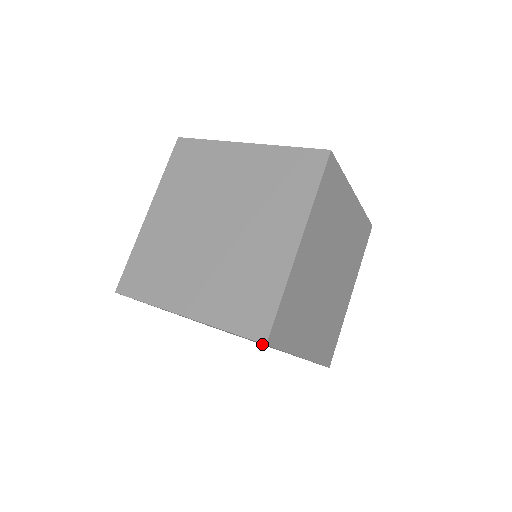
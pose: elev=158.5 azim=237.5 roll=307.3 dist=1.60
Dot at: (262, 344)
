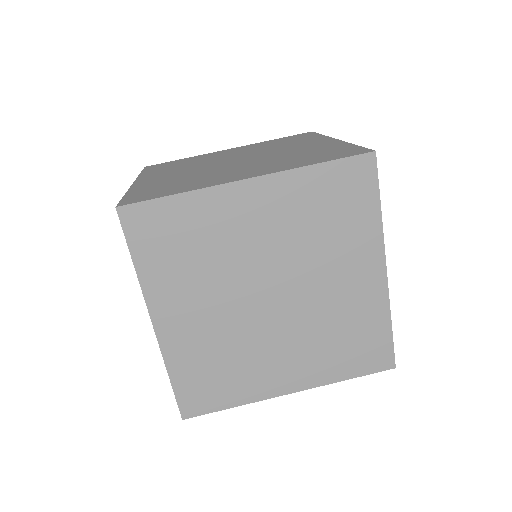
Dot at: occluded
